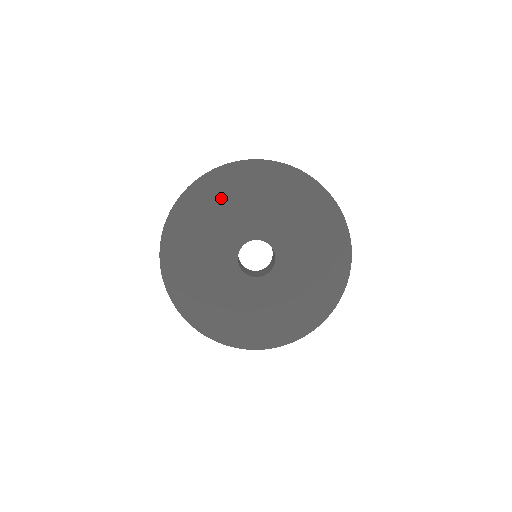
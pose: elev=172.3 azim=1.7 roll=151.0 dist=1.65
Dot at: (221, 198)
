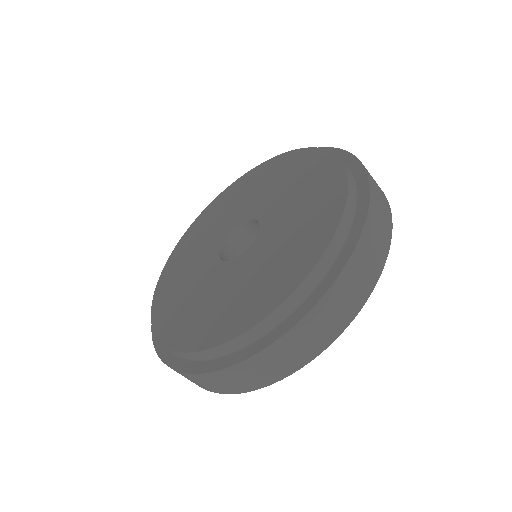
Dot at: (244, 186)
